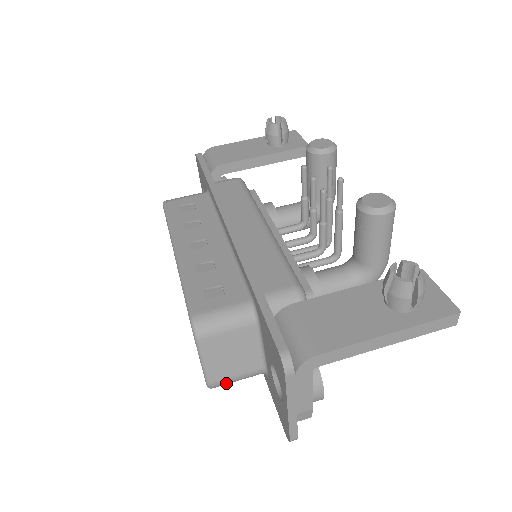
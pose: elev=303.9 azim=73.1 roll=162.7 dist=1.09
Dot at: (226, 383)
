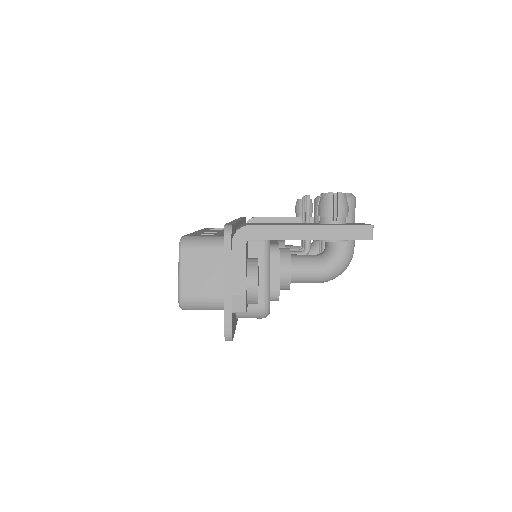
Dot at: (194, 302)
